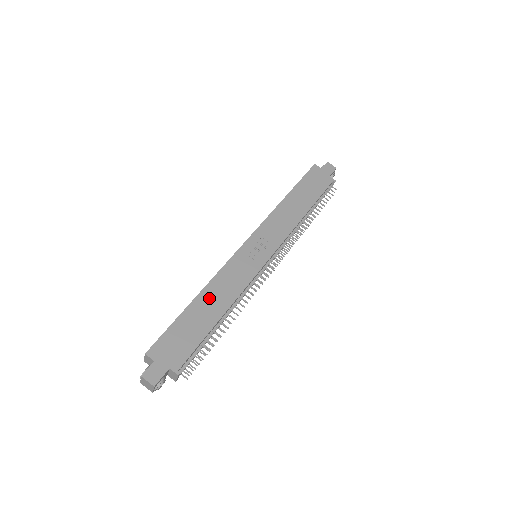
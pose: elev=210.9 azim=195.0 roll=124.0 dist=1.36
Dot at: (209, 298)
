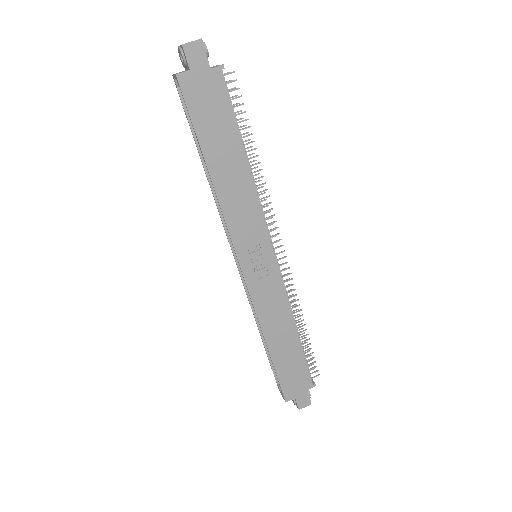
Dot at: (275, 336)
